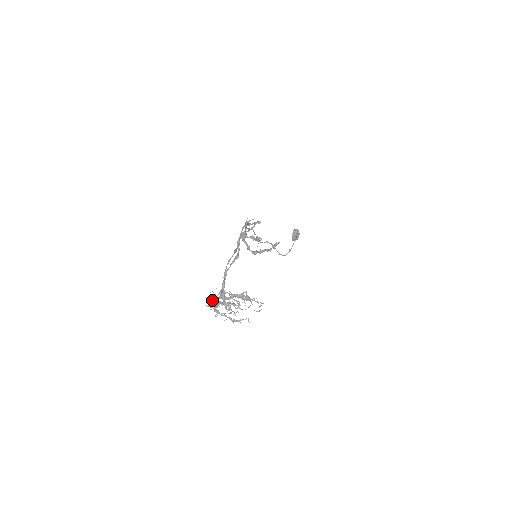
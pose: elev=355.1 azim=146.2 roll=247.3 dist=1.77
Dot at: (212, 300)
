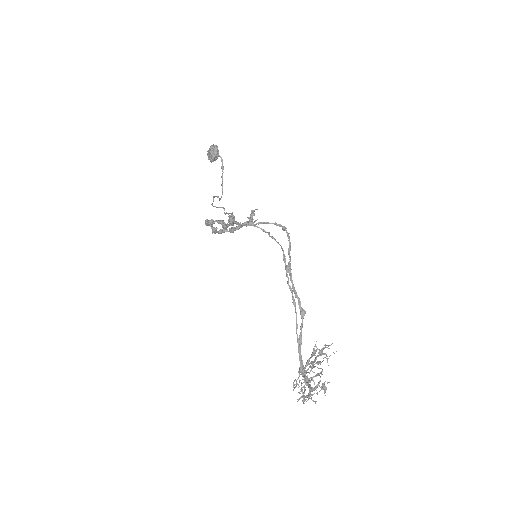
Dot at: (301, 391)
